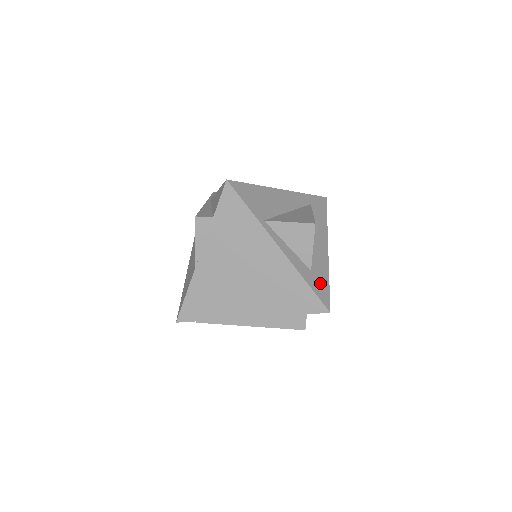
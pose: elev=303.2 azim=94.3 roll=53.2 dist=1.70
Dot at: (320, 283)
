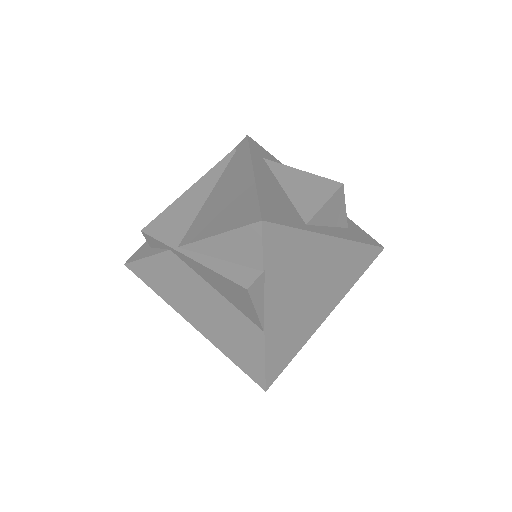
Dot at: (358, 231)
